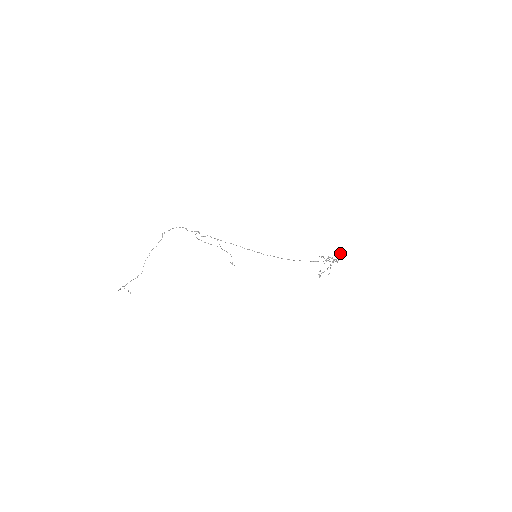
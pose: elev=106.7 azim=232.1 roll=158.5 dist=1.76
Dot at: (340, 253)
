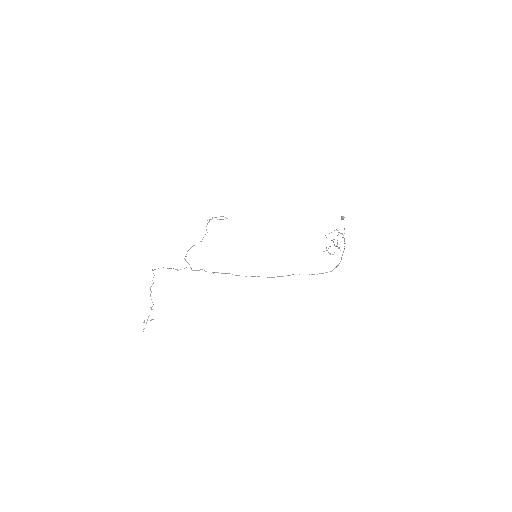
Dot at: (343, 219)
